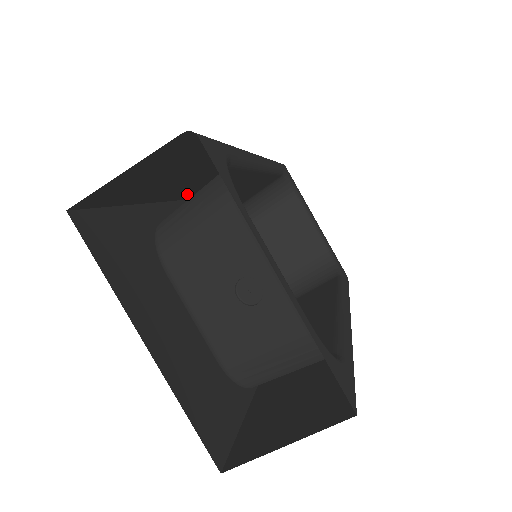
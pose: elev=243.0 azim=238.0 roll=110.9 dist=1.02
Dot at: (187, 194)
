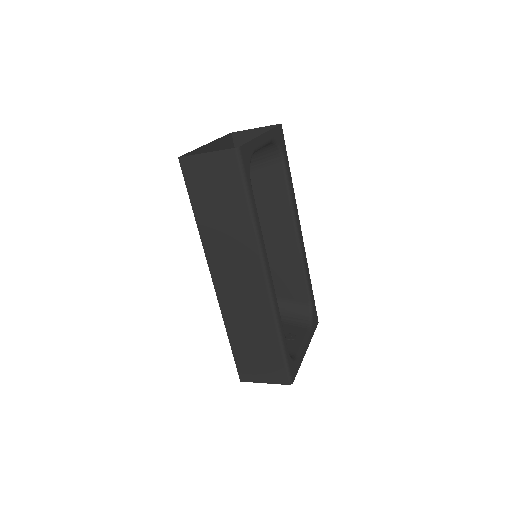
Dot at: (220, 285)
